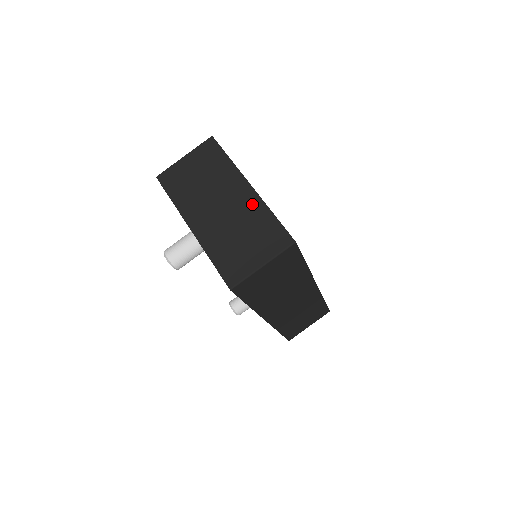
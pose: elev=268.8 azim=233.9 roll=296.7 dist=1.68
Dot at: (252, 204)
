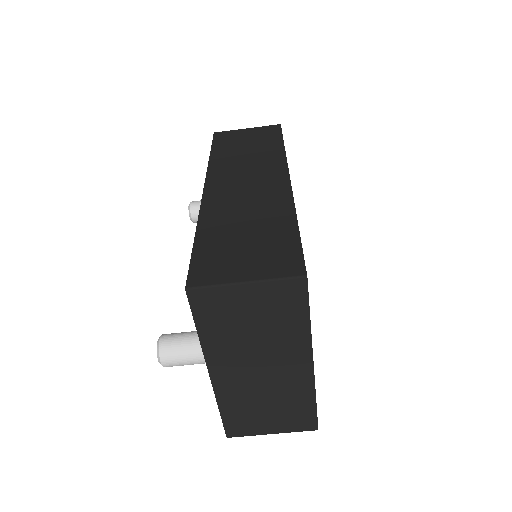
Dot at: (300, 384)
